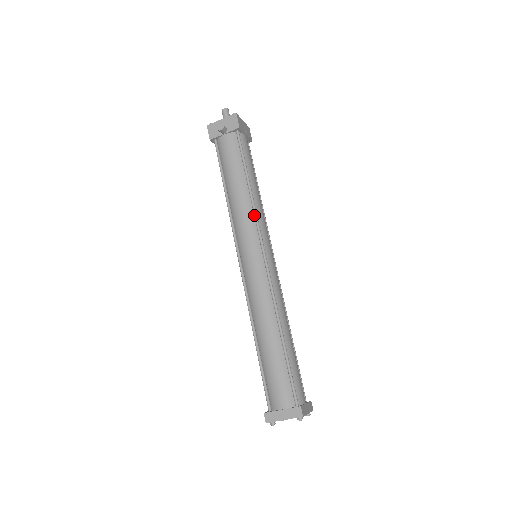
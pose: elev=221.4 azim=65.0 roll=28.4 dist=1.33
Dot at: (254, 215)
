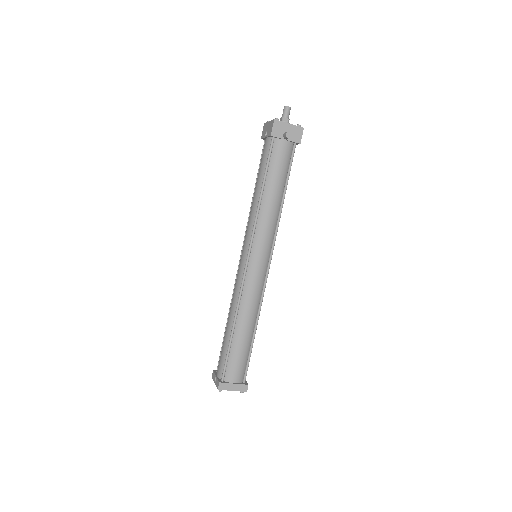
Dot at: (276, 228)
